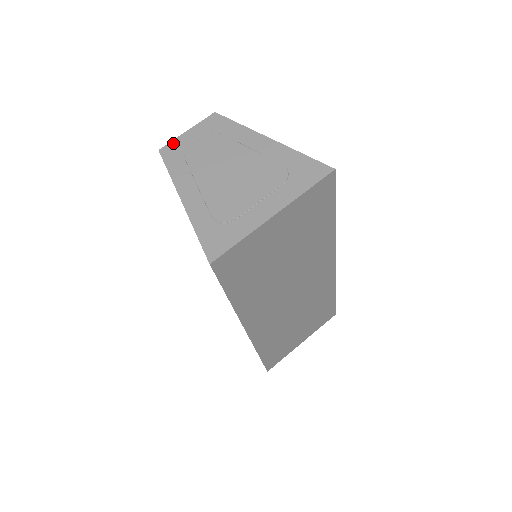
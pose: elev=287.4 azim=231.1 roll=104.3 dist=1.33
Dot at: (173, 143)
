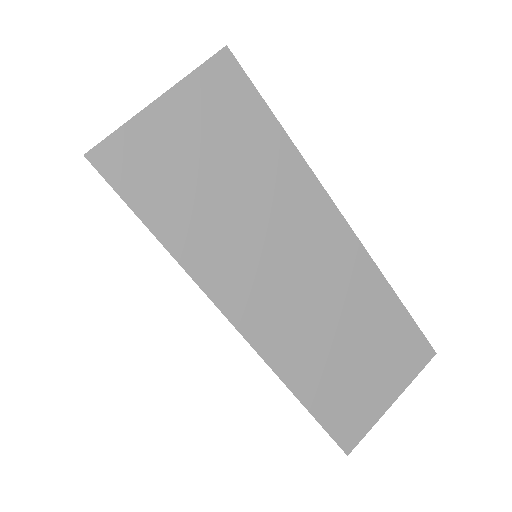
Dot at: occluded
